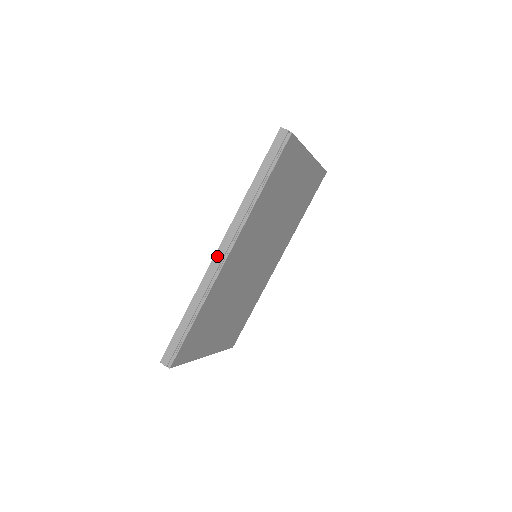
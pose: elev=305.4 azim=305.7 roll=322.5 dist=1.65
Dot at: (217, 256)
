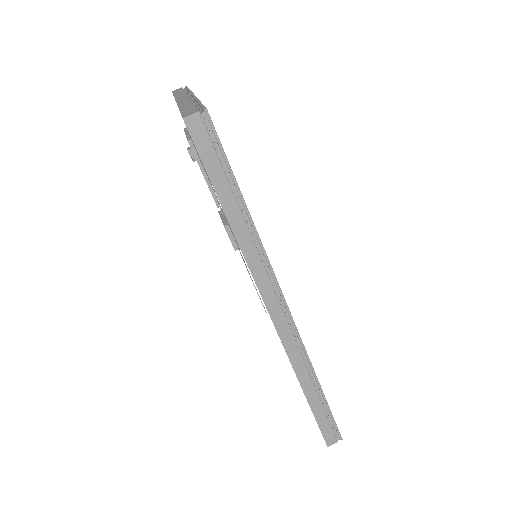
Dot at: (278, 325)
